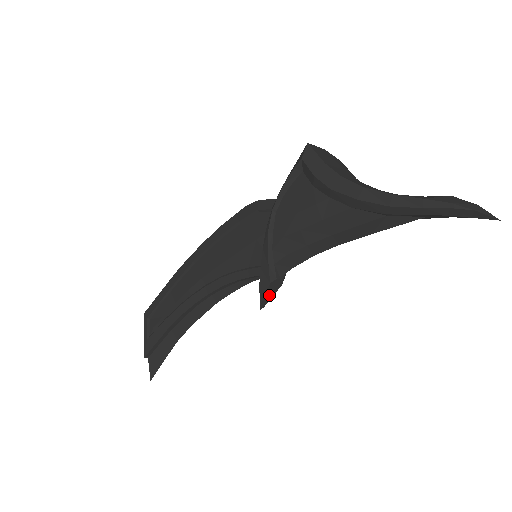
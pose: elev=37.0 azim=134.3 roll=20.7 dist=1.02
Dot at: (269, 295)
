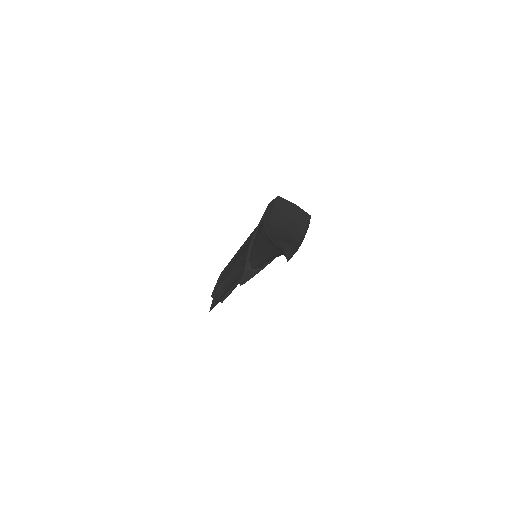
Dot at: (245, 278)
